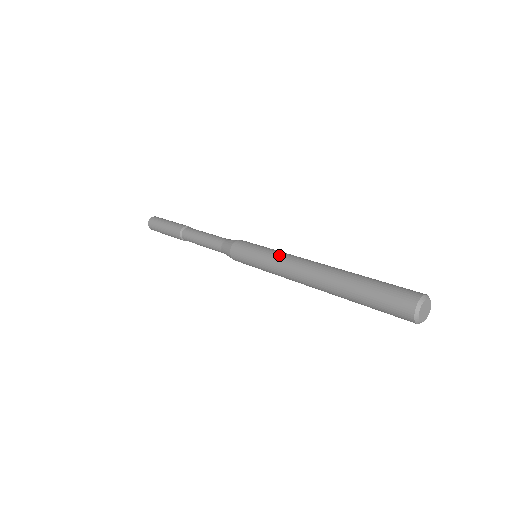
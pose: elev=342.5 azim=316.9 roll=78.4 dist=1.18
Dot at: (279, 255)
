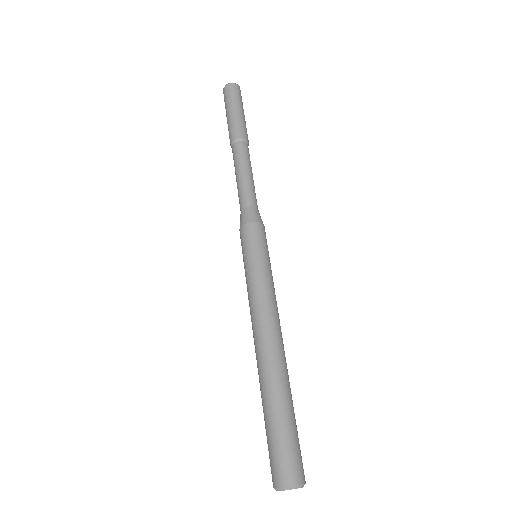
Dot at: (250, 295)
